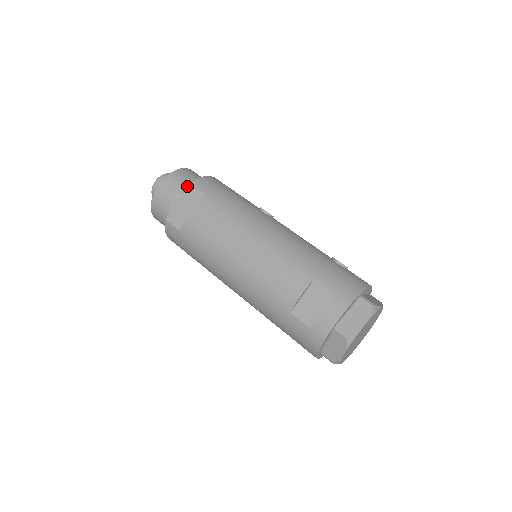
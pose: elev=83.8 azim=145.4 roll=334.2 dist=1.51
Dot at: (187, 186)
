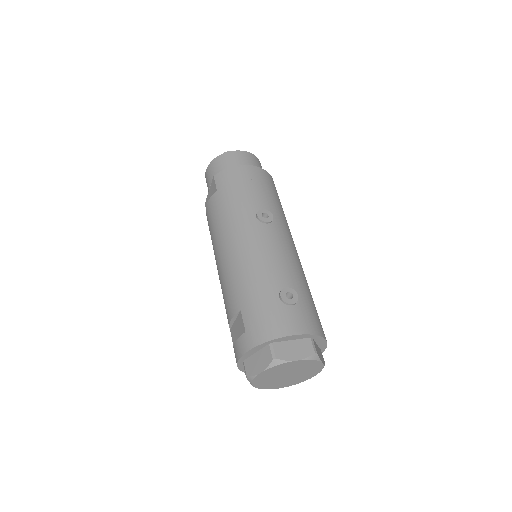
Dot at: (213, 178)
